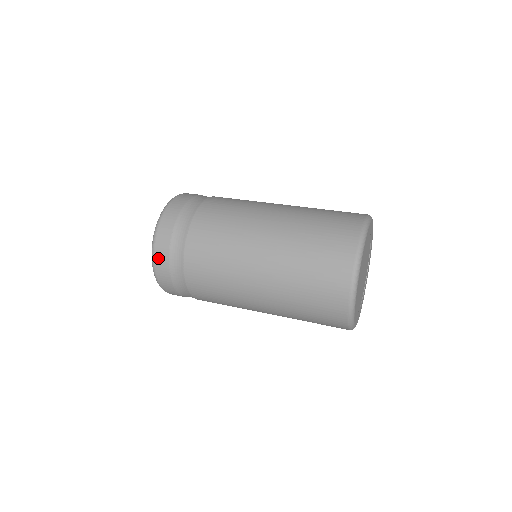
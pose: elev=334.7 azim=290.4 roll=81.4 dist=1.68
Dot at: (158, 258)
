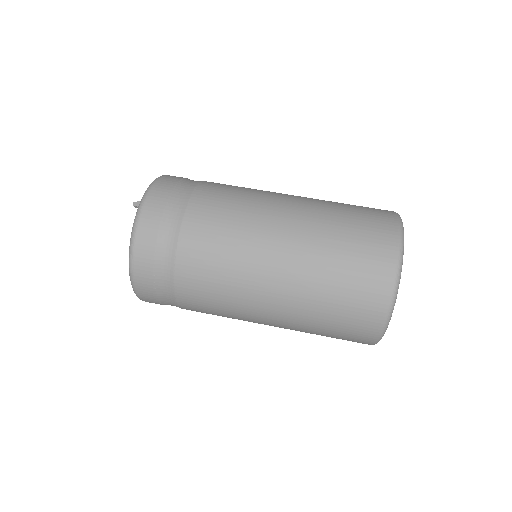
Dot at: (141, 291)
